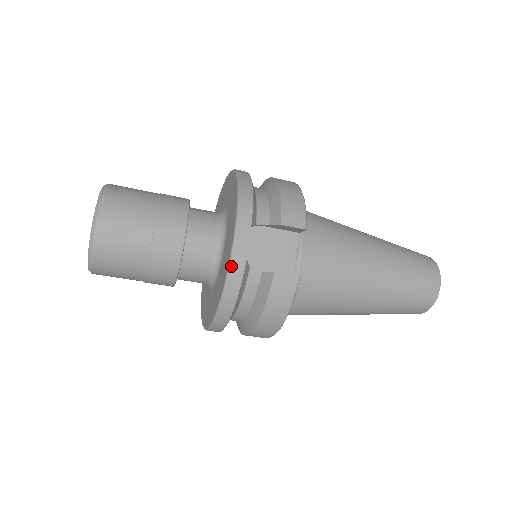
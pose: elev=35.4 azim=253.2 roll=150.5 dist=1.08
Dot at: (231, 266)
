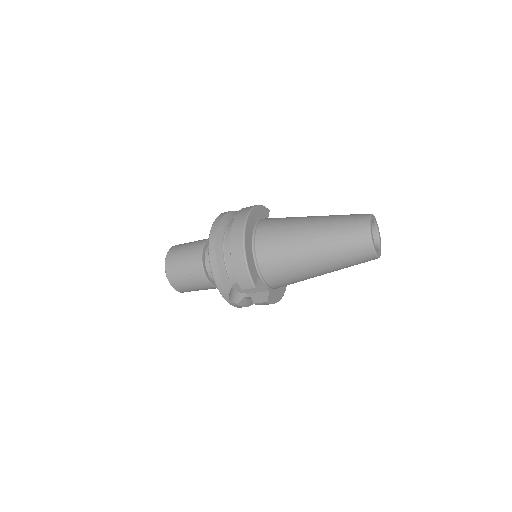
Dot at: occluded
